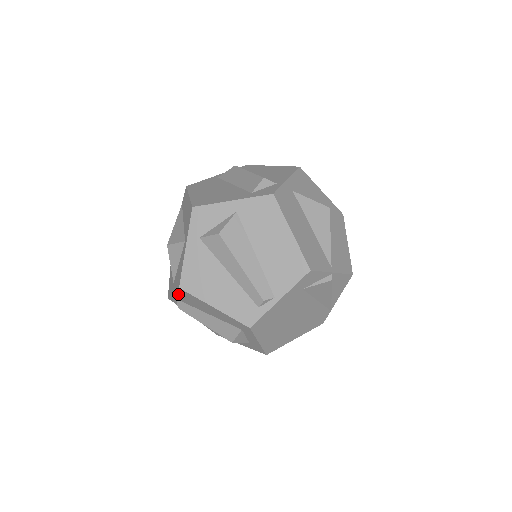
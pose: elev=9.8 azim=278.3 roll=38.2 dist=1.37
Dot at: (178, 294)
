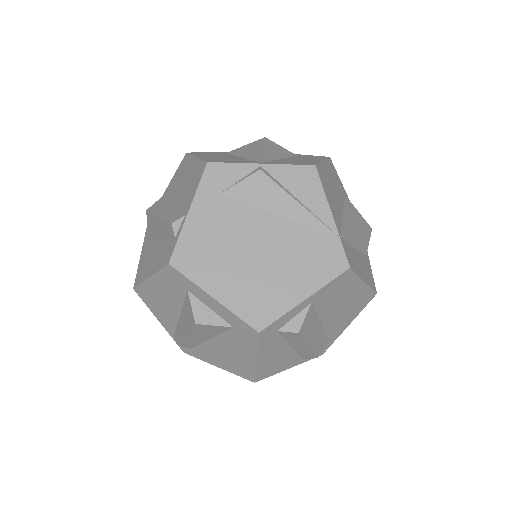
Dot at: (155, 313)
